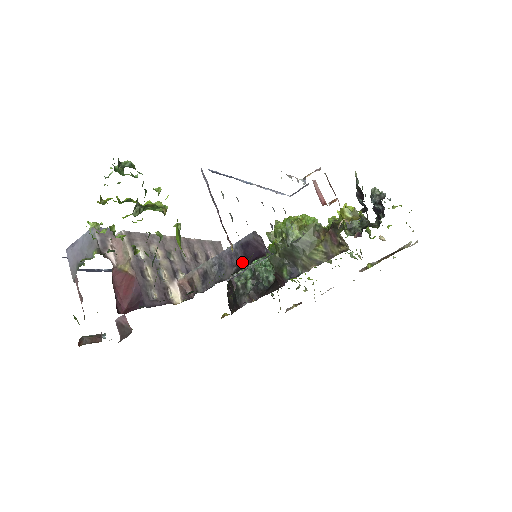
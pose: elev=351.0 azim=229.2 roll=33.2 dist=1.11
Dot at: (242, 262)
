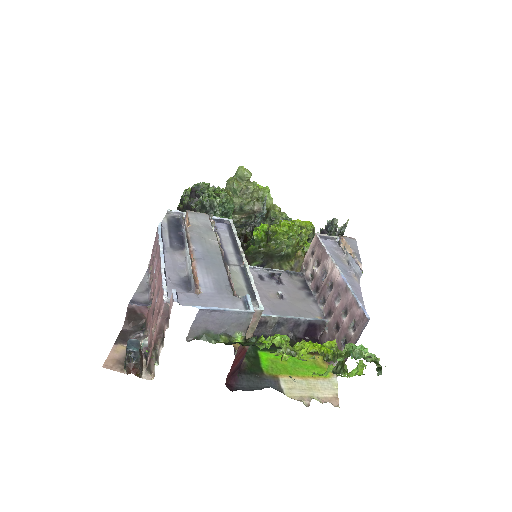
Dot at: (299, 332)
